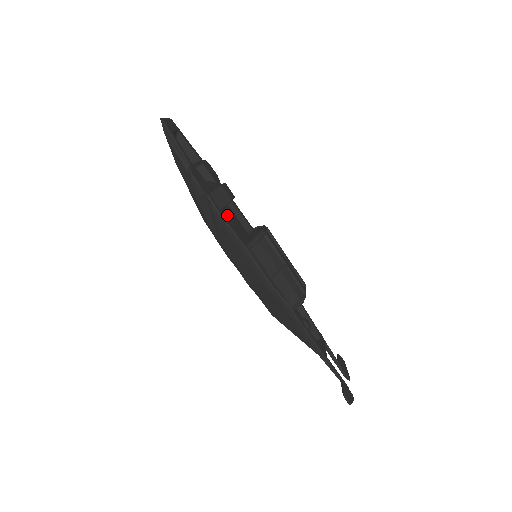
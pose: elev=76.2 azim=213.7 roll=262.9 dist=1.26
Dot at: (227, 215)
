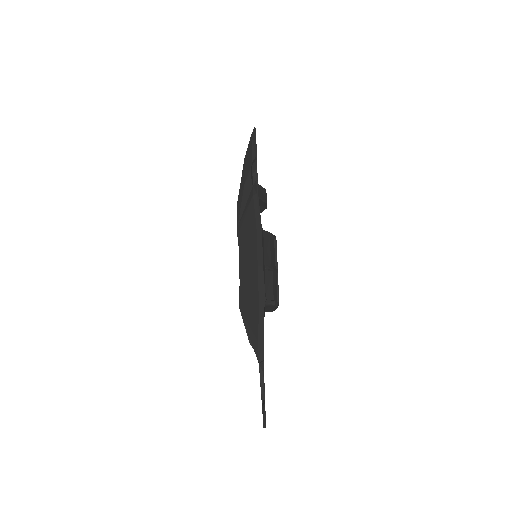
Dot at: occluded
